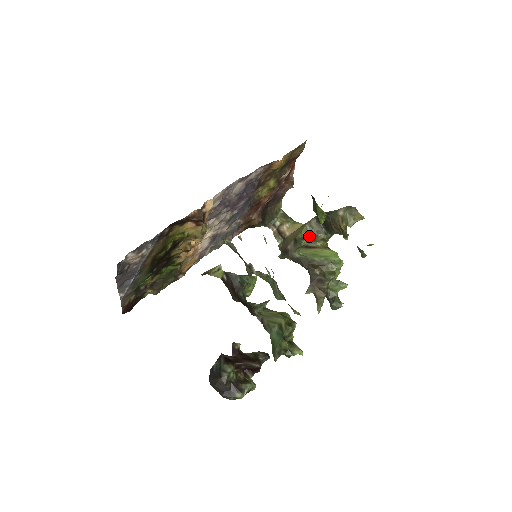
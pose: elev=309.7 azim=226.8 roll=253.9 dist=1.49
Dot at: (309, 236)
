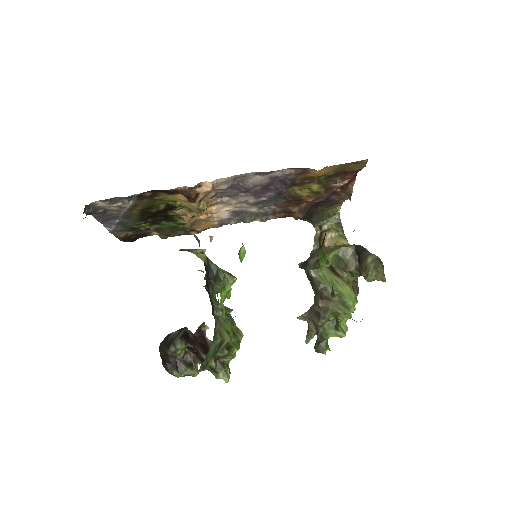
Dot at: (339, 261)
